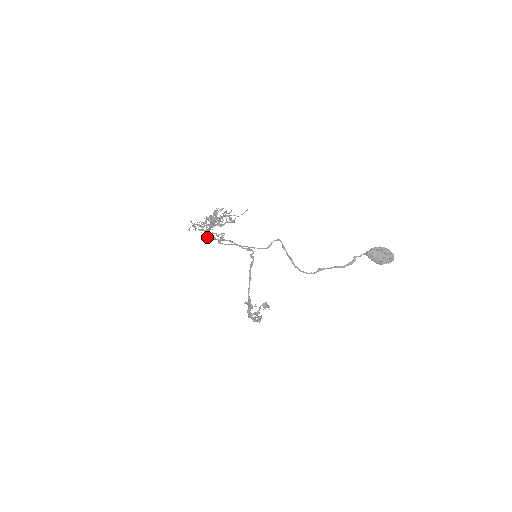
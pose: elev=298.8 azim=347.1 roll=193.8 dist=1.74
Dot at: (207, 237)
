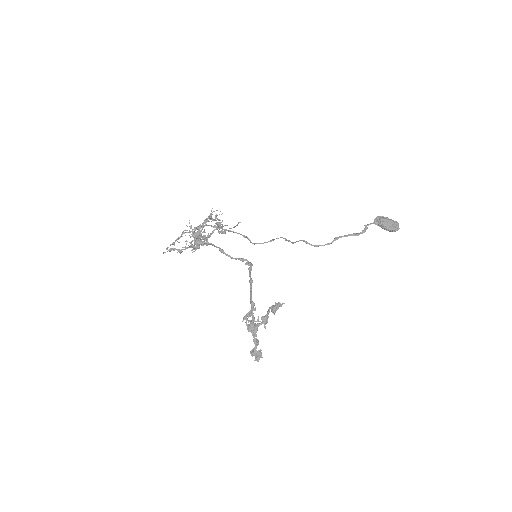
Dot at: (196, 242)
